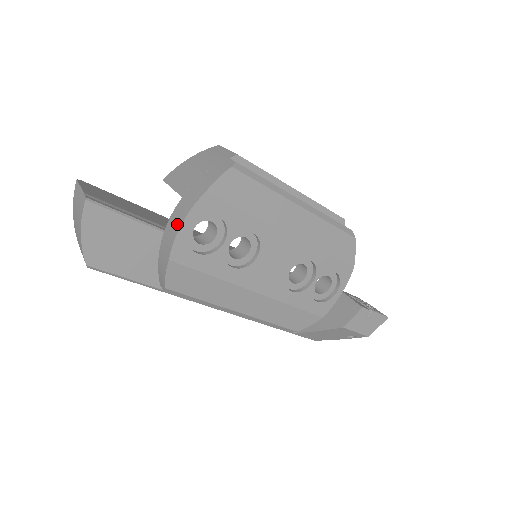
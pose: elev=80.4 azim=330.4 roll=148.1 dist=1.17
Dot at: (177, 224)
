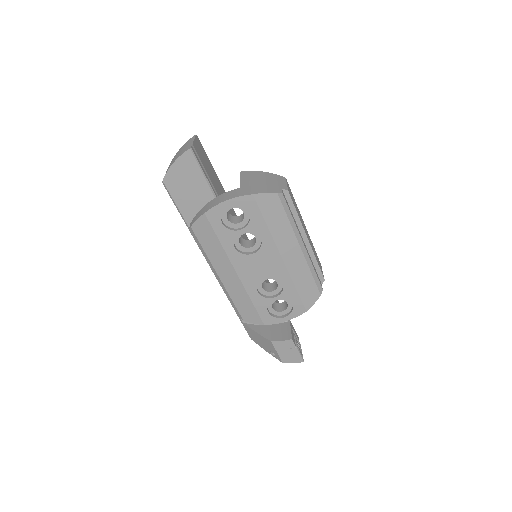
Dot at: (224, 199)
